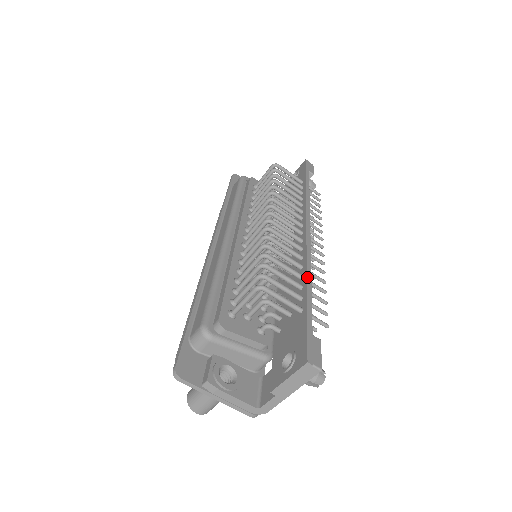
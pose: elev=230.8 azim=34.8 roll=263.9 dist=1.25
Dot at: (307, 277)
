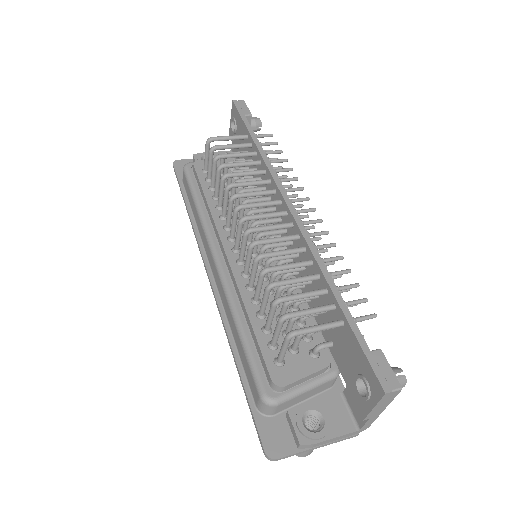
Dot at: (325, 277)
